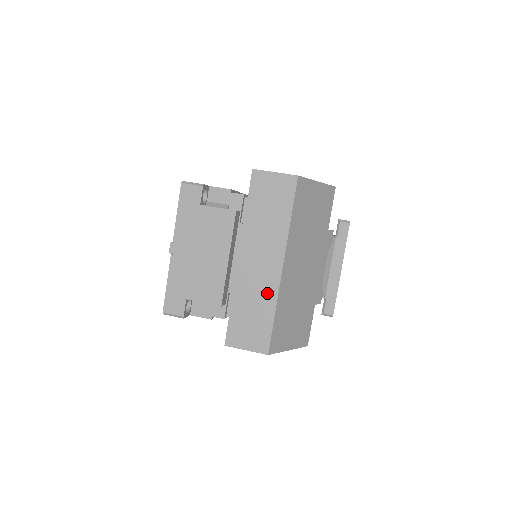
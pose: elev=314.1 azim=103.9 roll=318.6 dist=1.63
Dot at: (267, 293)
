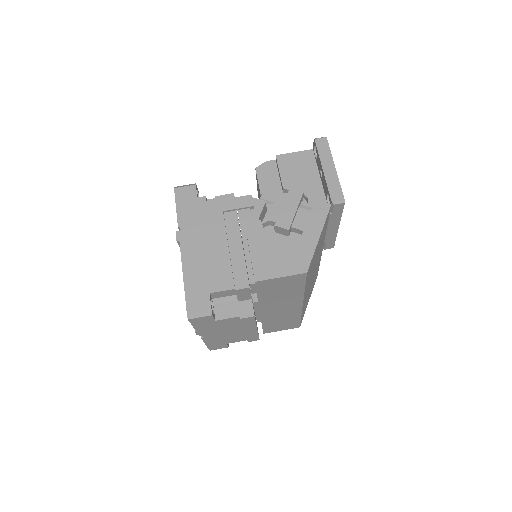
Dot at: (292, 315)
